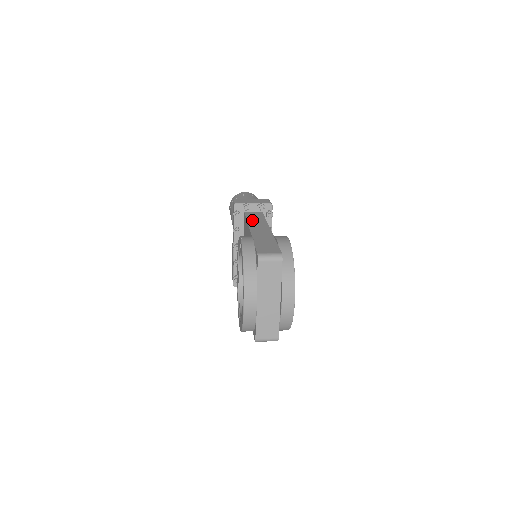
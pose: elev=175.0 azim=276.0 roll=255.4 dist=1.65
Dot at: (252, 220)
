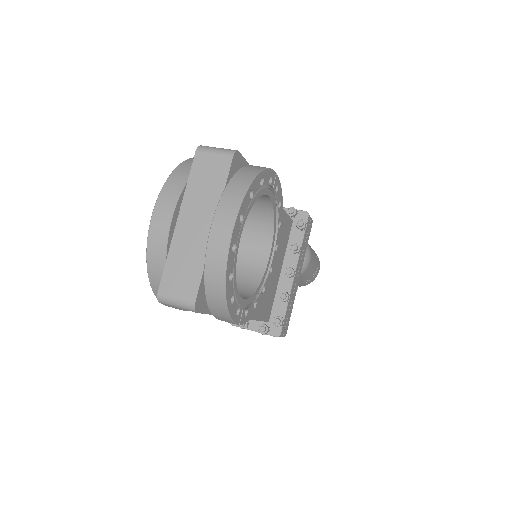
Dot at: occluded
